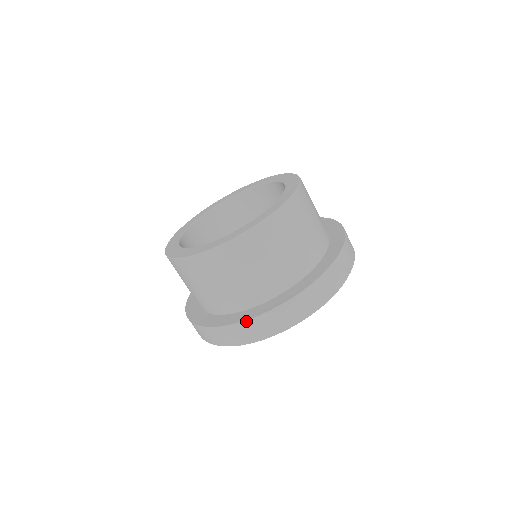
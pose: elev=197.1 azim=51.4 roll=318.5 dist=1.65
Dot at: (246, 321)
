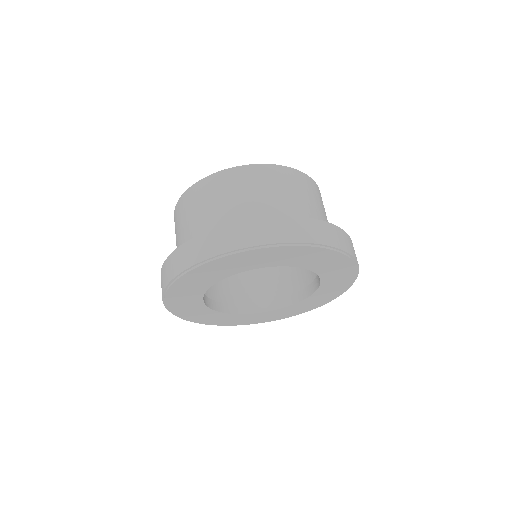
Dot at: (251, 220)
